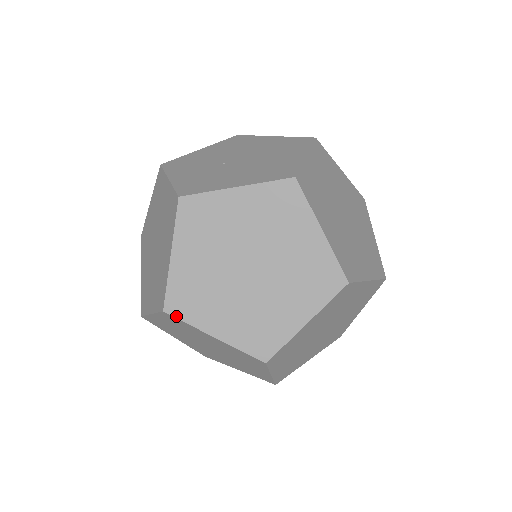
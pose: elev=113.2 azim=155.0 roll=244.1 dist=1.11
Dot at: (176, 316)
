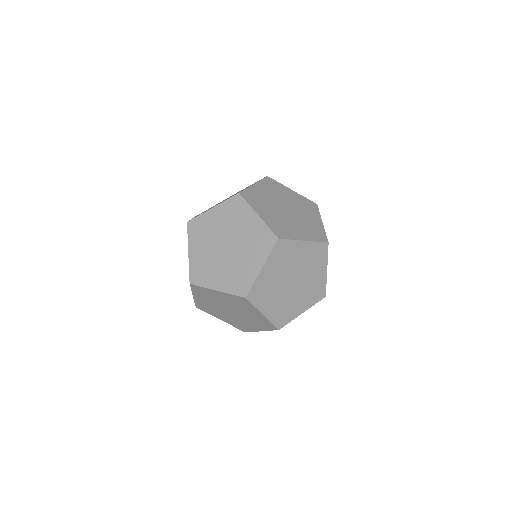
Dot at: occluded
